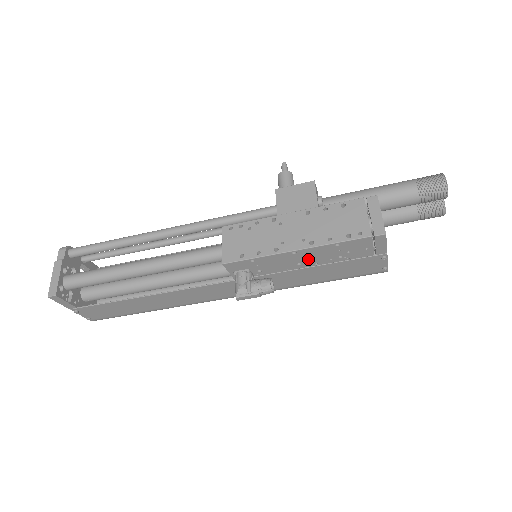
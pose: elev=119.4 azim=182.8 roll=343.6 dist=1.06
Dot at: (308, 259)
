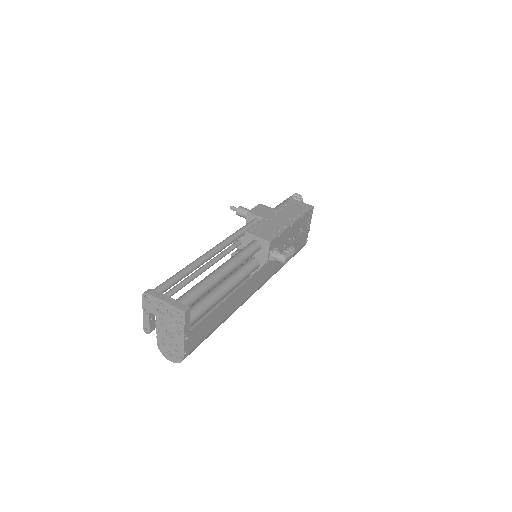
Dot at: (293, 233)
